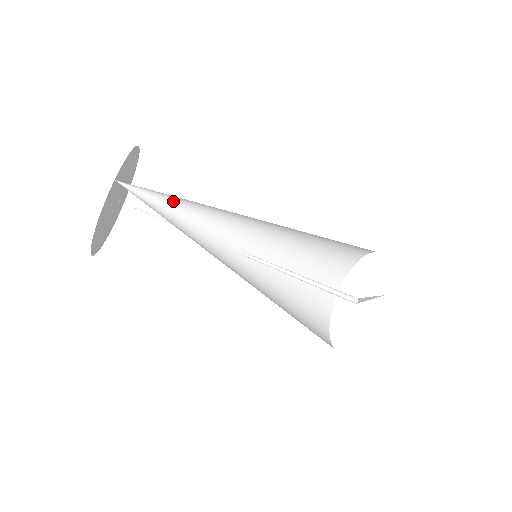
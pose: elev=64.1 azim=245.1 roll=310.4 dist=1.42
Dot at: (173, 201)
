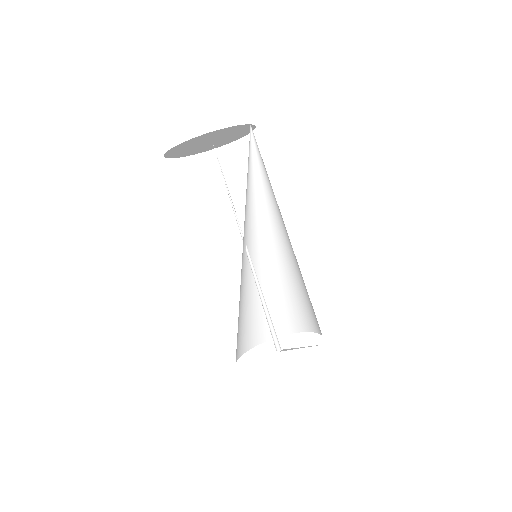
Dot at: (255, 172)
